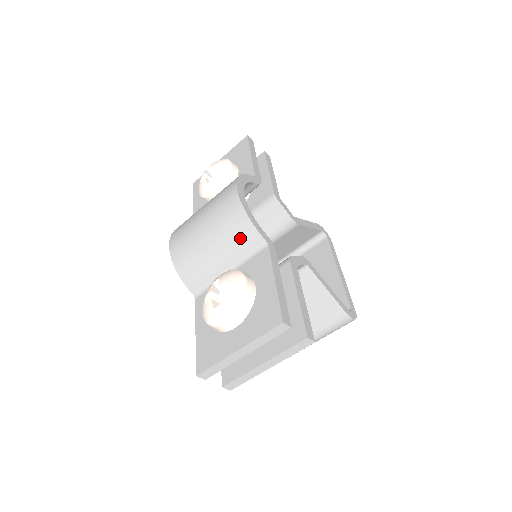
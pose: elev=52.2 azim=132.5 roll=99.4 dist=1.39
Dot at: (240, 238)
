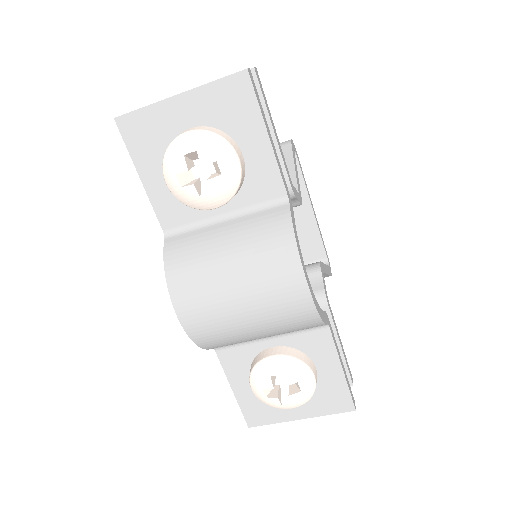
Dot at: (301, 329)
